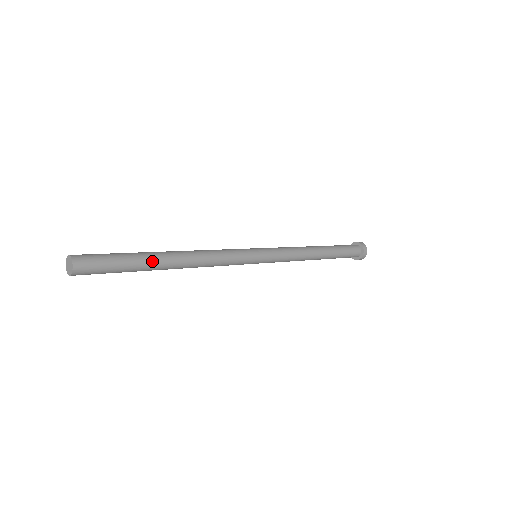
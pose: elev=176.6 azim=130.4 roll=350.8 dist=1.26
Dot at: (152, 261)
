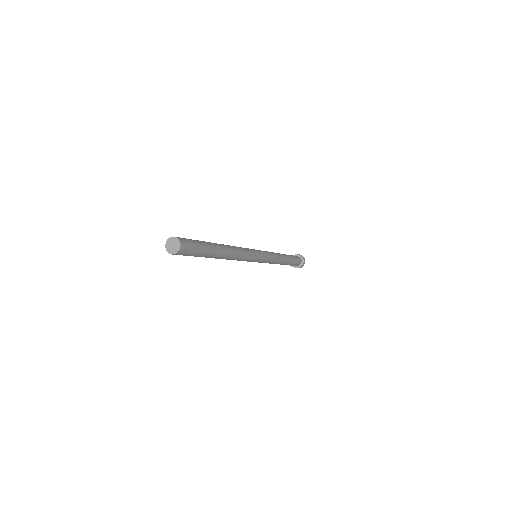
Dot at: (214, 255)
